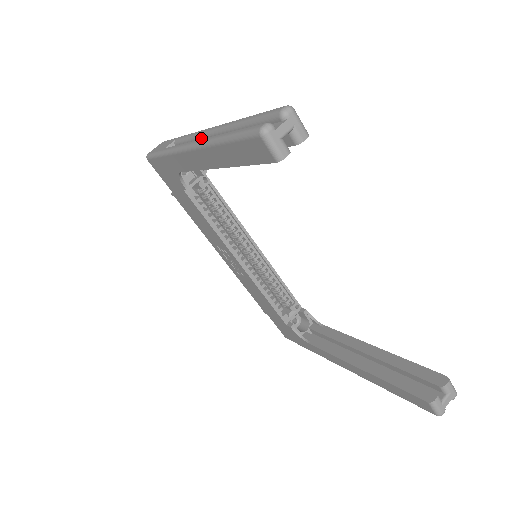
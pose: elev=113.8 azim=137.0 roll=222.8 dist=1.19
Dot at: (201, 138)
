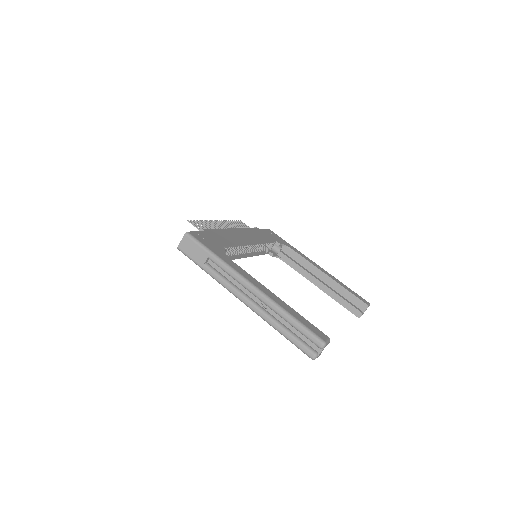
Dot at: (245, 288)
